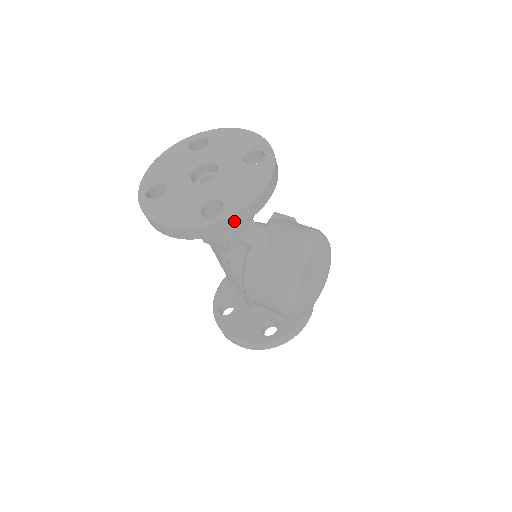
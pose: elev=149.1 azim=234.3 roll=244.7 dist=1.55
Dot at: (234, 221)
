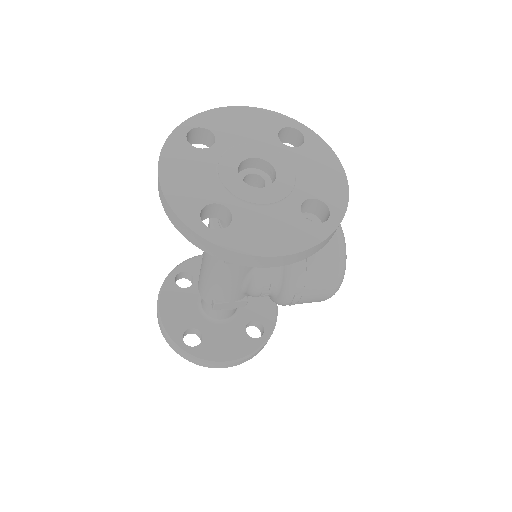
Dot at: occluded
